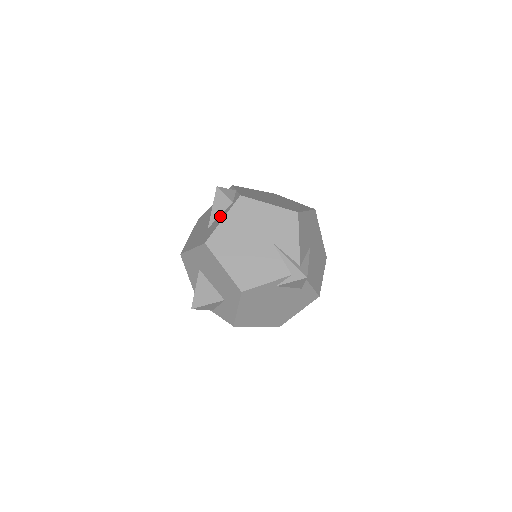
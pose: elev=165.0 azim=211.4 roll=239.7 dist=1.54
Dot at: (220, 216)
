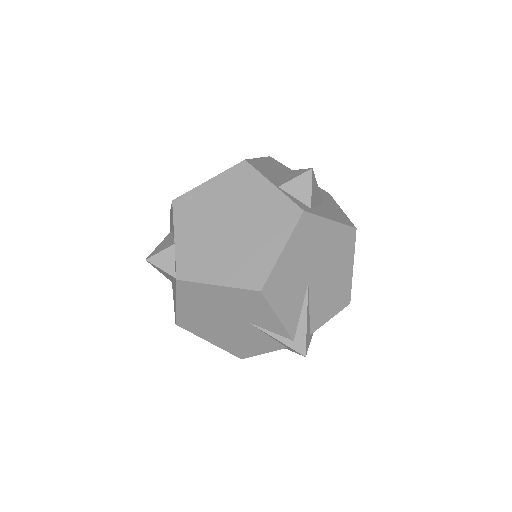
Dot at: occluded
